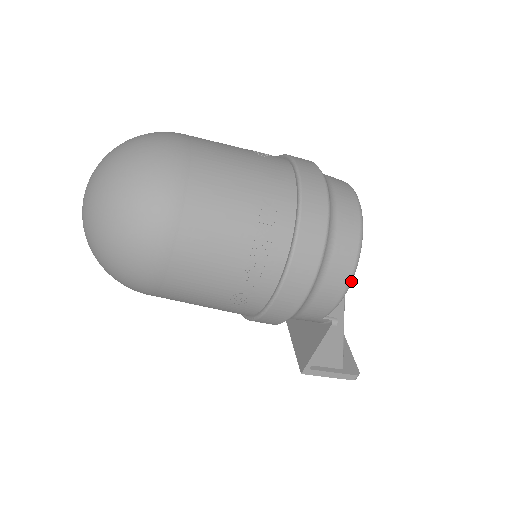
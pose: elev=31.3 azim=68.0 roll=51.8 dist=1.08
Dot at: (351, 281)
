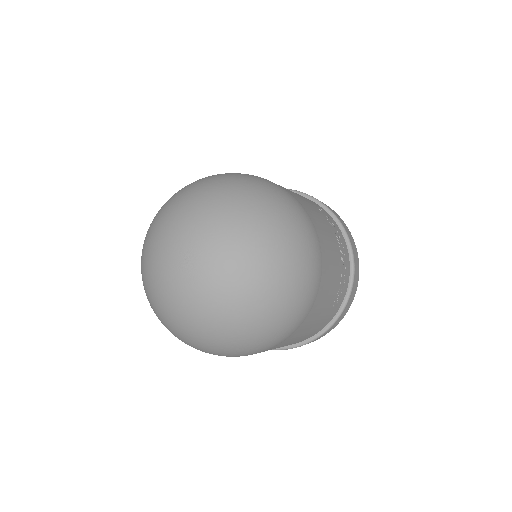
Dot at: occluded
